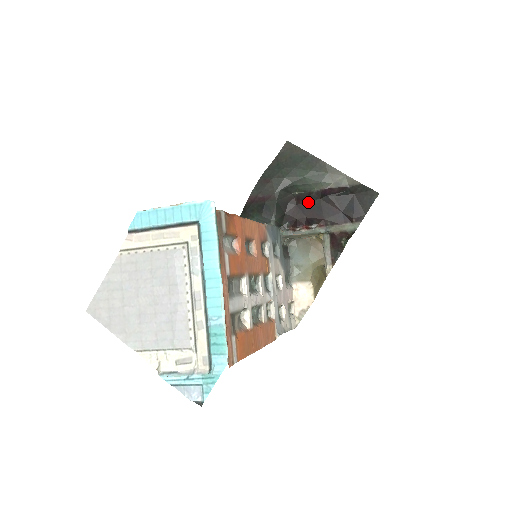
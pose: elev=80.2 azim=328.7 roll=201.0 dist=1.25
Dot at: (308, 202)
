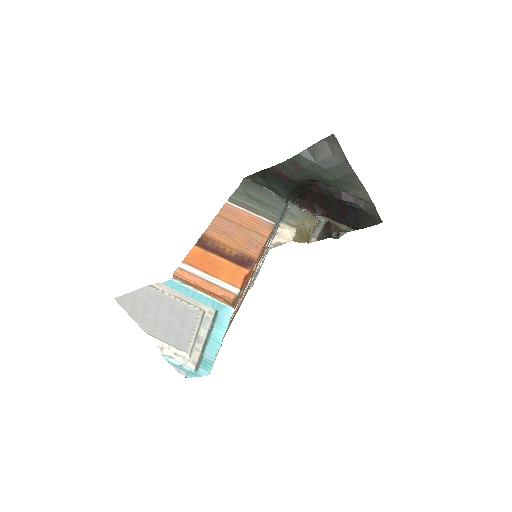
Dot at: (323, 195)
